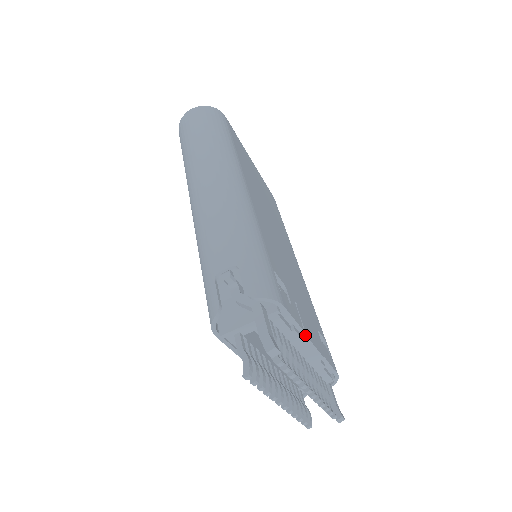
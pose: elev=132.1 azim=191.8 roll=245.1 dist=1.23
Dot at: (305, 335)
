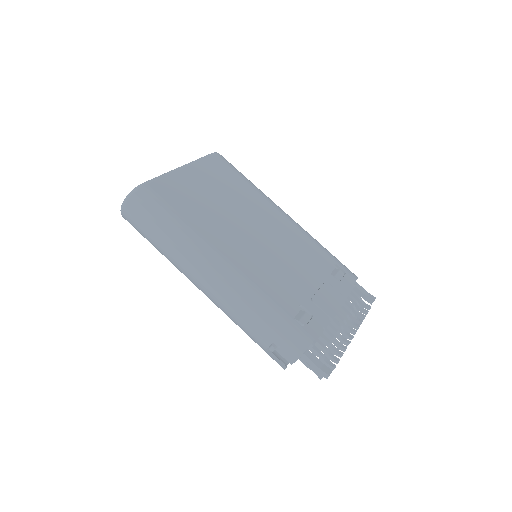
Dot at: (331, 319)
